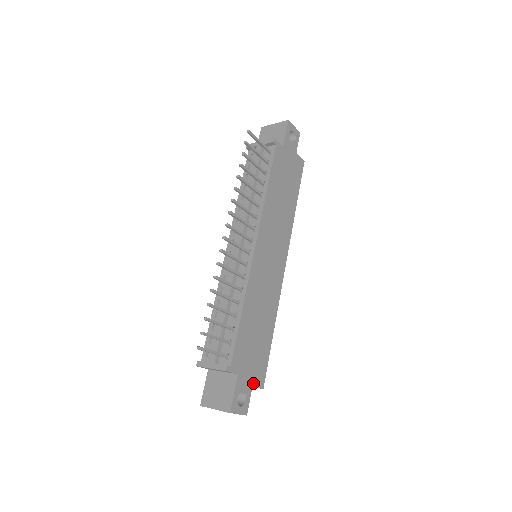
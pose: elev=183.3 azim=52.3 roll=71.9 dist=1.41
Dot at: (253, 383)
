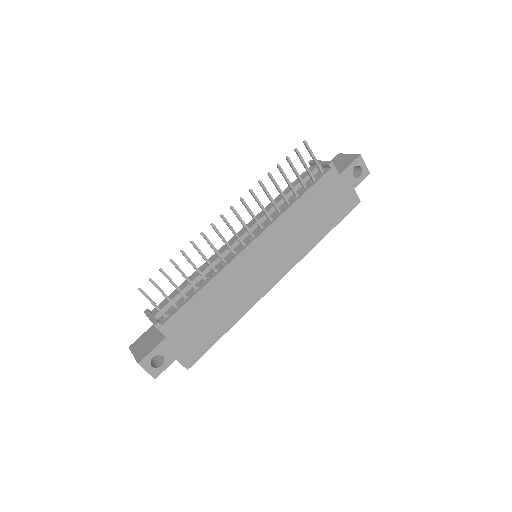
Dot at: (179, 357)
